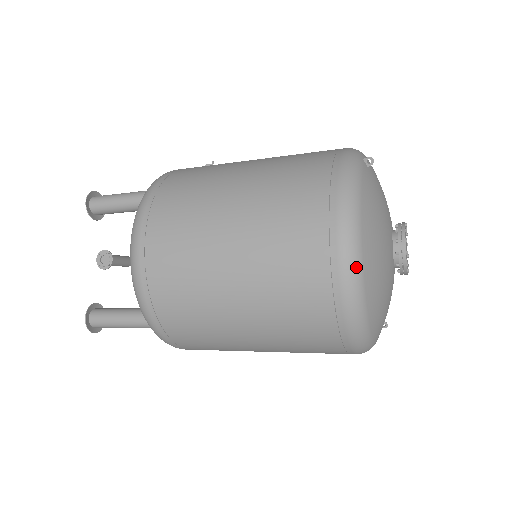
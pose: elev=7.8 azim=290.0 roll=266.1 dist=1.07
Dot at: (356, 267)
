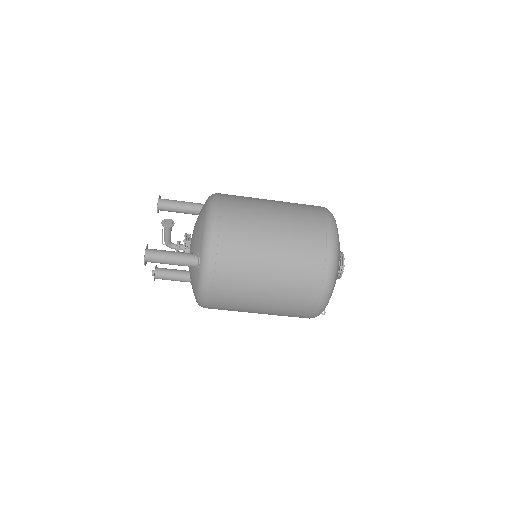
Dot at: (336, 232)
